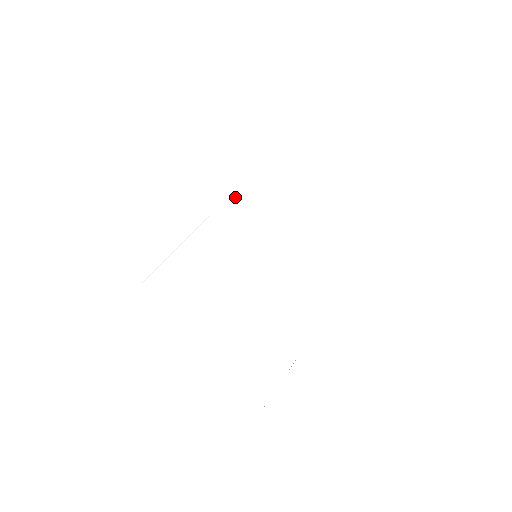
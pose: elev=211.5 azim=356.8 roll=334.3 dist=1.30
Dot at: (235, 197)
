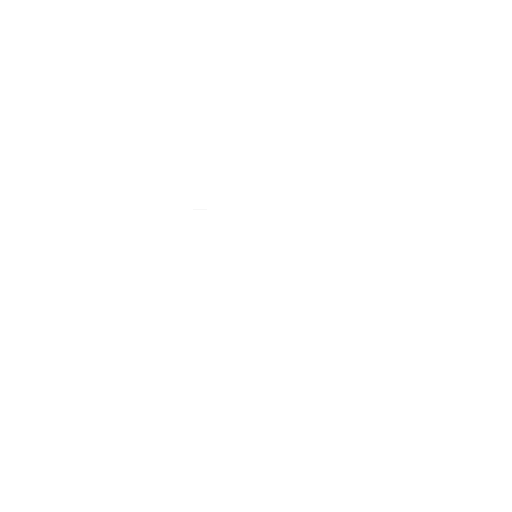
Dot at: (276, 214)
